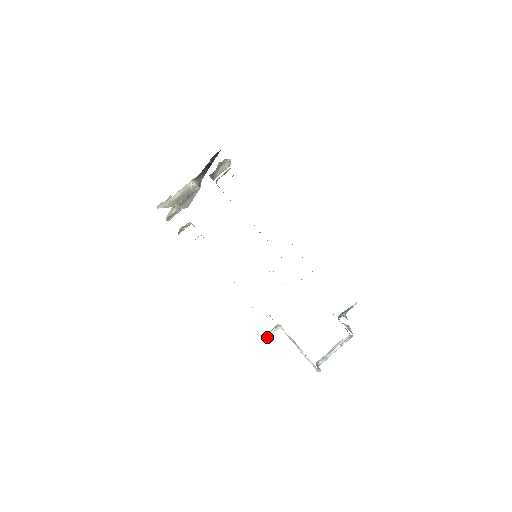
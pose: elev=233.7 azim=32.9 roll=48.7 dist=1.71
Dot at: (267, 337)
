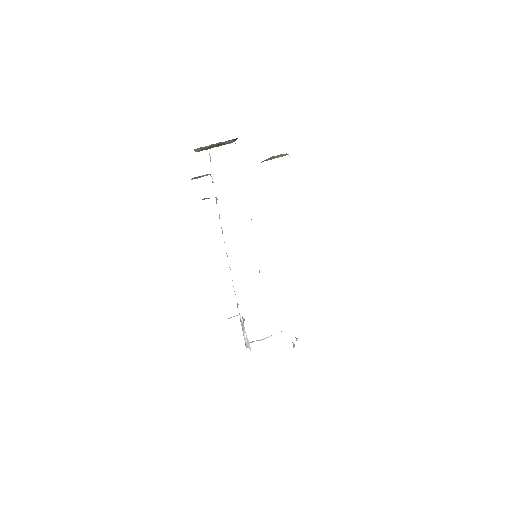
Dot at: occluded
